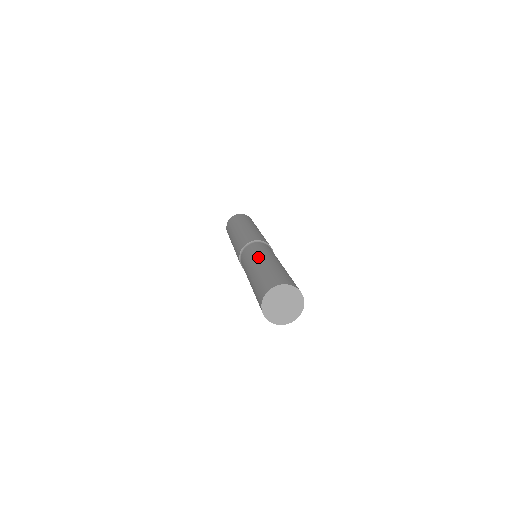
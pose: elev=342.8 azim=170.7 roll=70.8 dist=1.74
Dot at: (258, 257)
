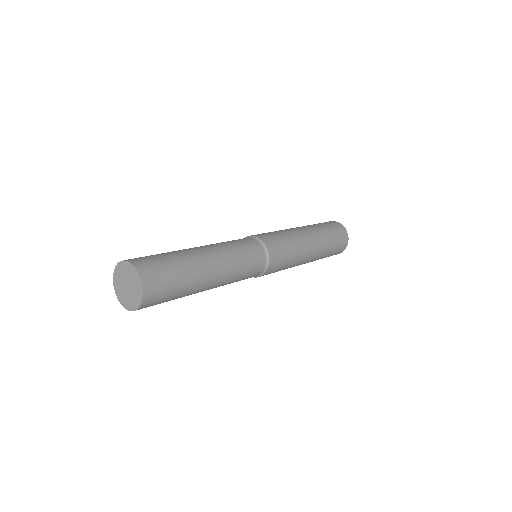
Dot at: occluded
